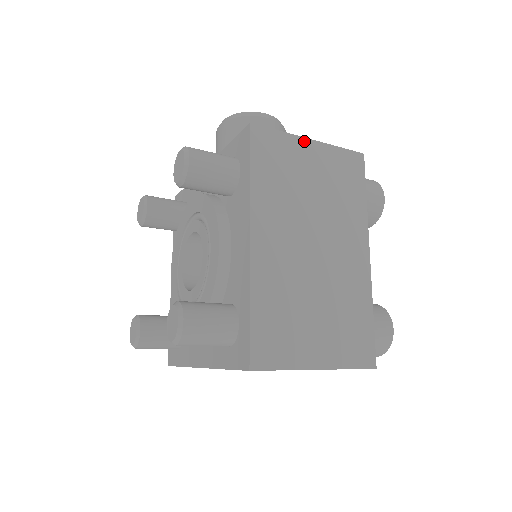
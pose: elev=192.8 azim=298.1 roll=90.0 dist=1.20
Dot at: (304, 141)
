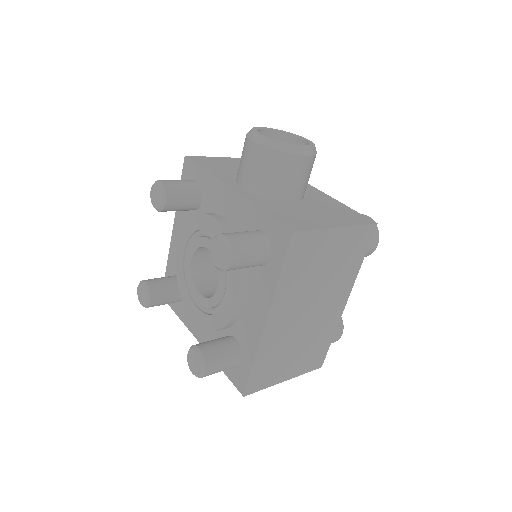
Dot at: (332, 231)
